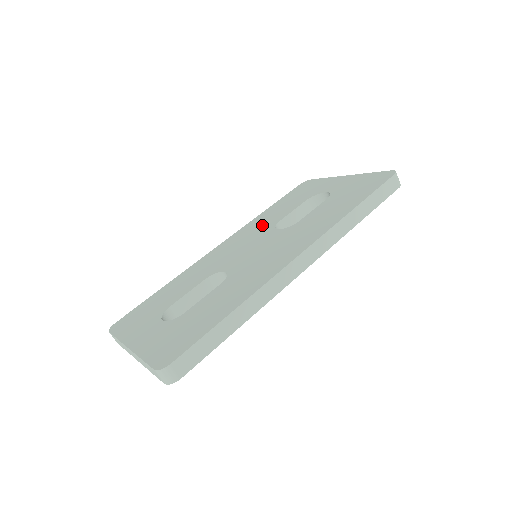
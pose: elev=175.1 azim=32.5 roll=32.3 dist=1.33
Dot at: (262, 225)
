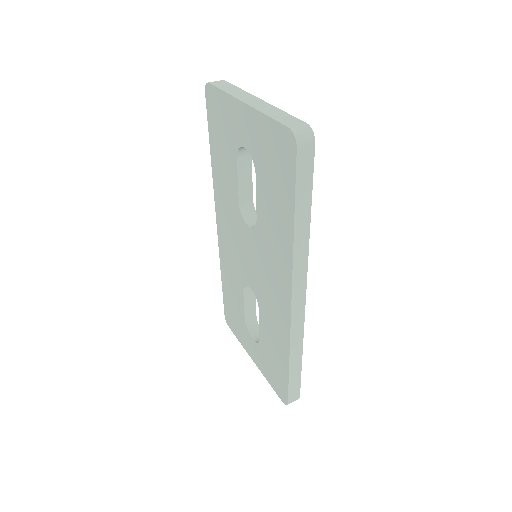
Dot at: (228, 202)
